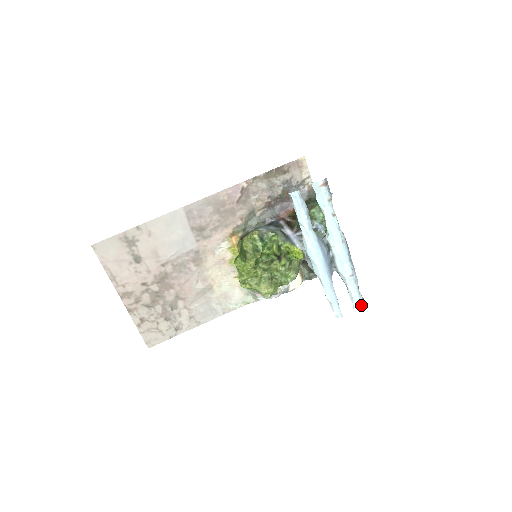
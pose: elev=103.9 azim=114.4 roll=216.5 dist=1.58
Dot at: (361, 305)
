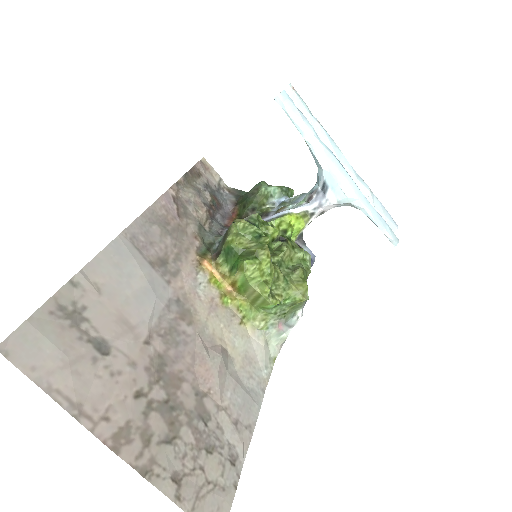
Dot at: (396, 225)
